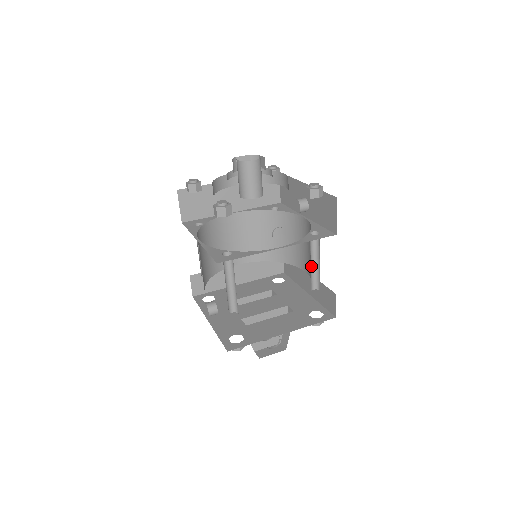
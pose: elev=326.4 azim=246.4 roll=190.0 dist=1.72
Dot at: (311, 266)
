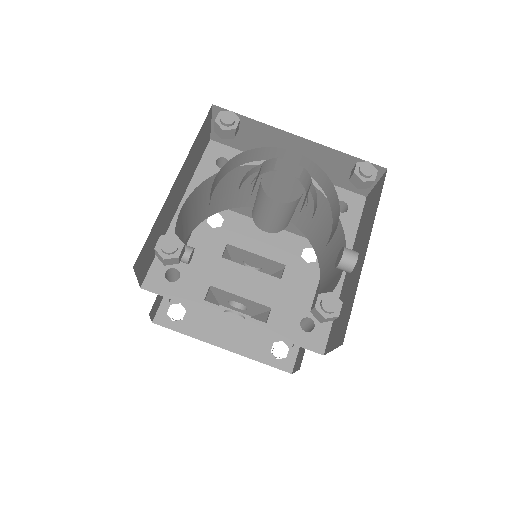
Dot at: occluded
